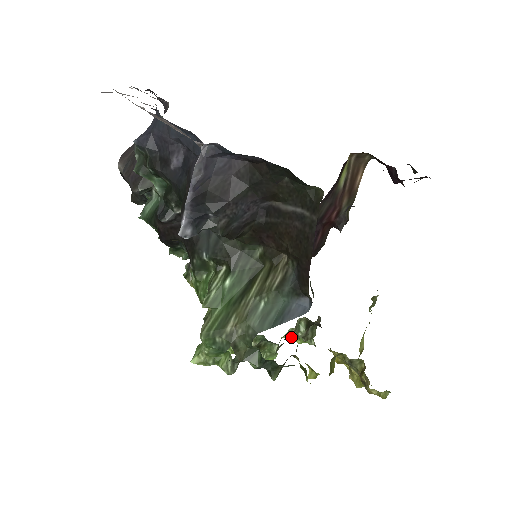
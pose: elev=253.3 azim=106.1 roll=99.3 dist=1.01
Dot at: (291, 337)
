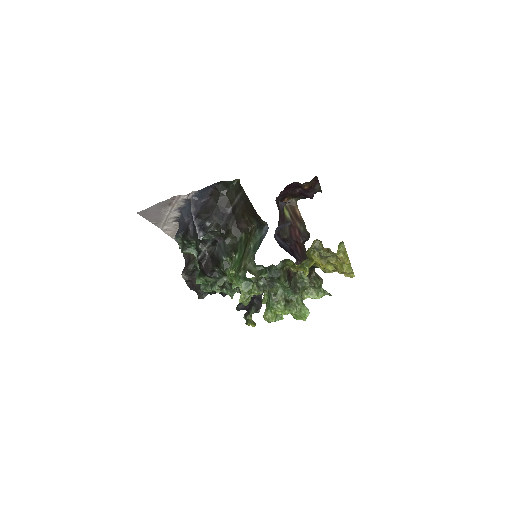
Dot at: (302, 286)
